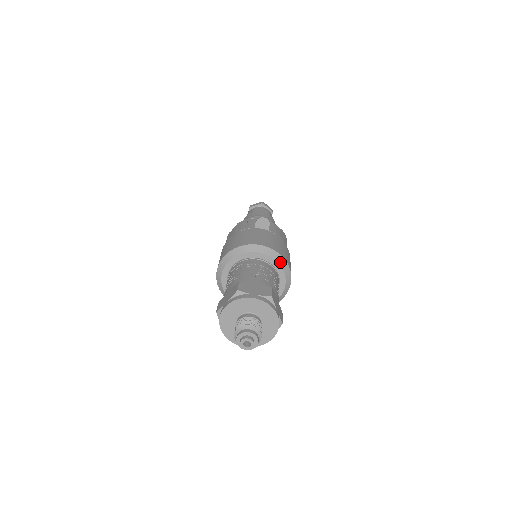
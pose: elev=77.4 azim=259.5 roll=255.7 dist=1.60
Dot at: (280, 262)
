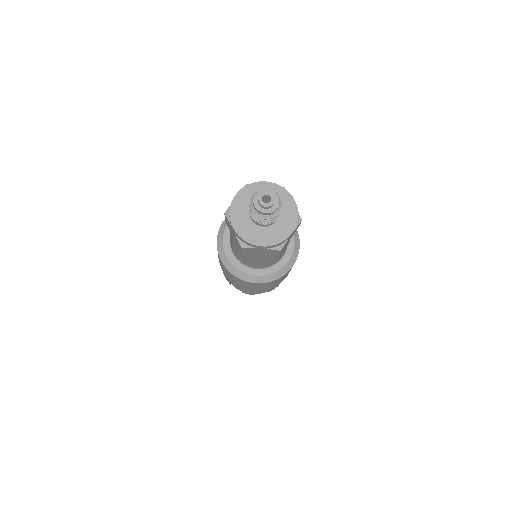
Dot at: occluded
